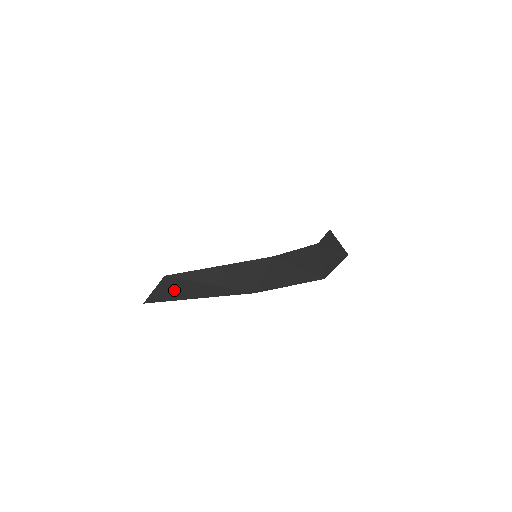
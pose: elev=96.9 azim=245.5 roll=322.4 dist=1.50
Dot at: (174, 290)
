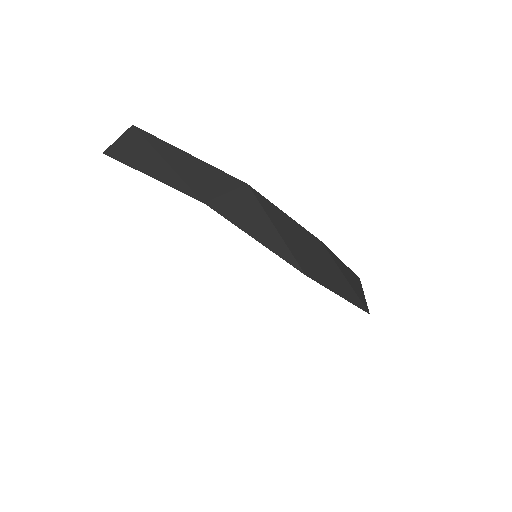
Dot at: (133, 150)
